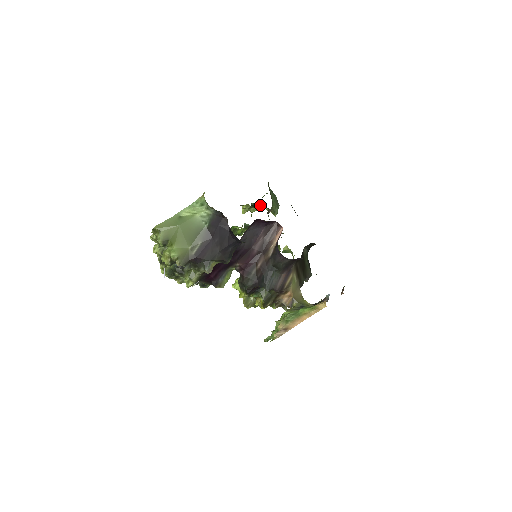
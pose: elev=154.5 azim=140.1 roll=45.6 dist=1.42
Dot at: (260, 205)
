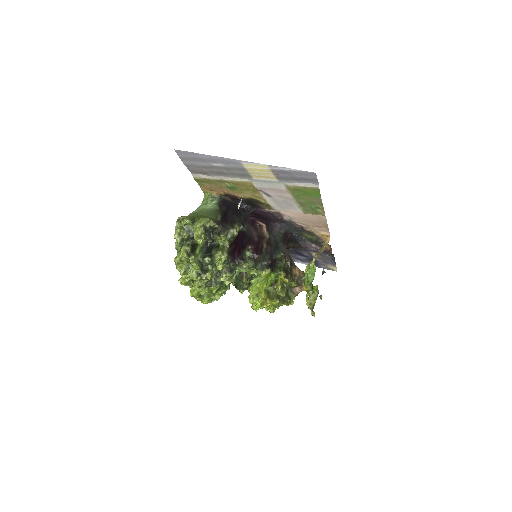
Dot at: occluded
